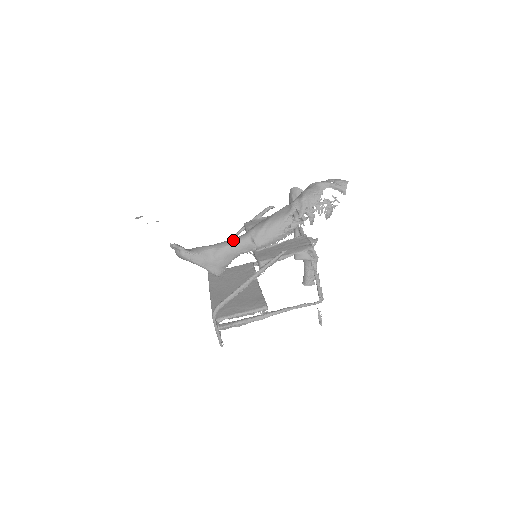
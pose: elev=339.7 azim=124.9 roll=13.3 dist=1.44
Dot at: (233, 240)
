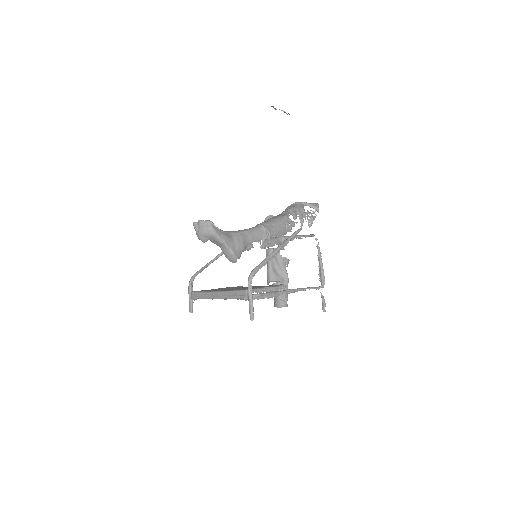
Dot at: (247, 229)
